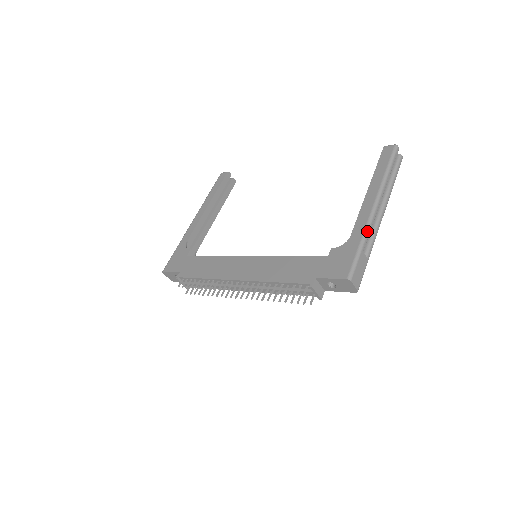
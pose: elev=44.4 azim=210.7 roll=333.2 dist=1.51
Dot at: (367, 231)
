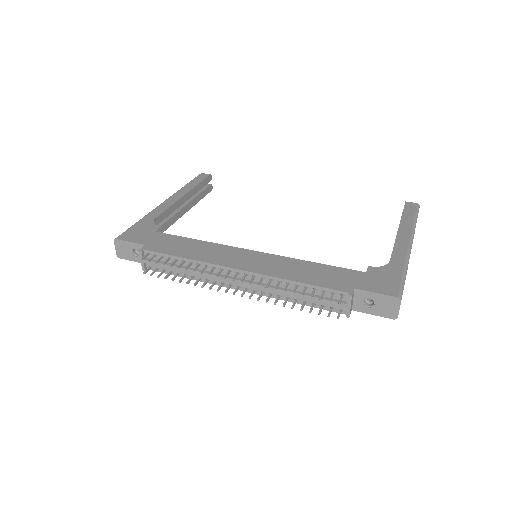
Dot at: (408, 261)
